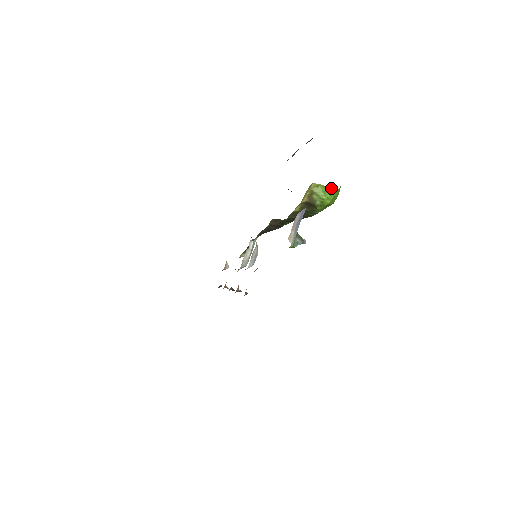
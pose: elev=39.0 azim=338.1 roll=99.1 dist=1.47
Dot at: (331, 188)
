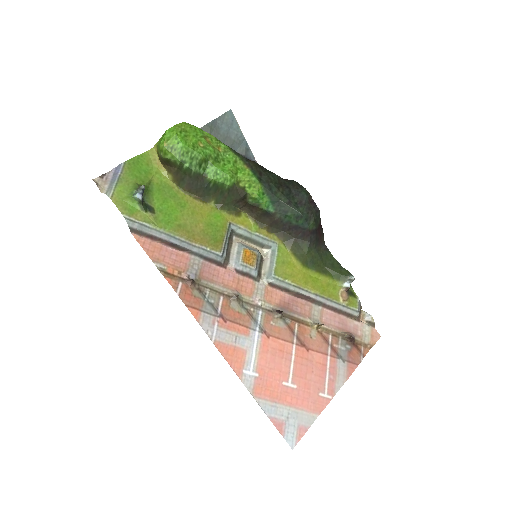
Dot at: (163, 136)
